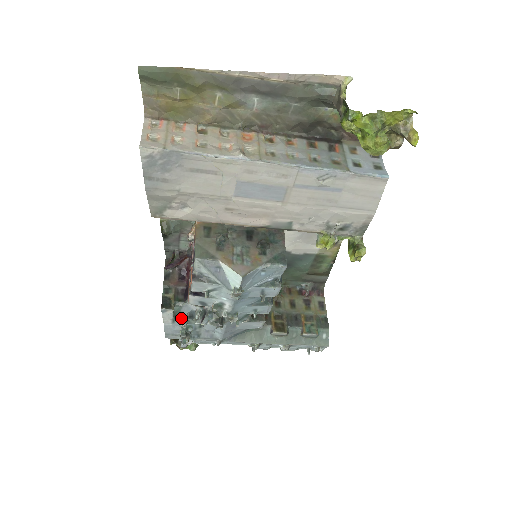
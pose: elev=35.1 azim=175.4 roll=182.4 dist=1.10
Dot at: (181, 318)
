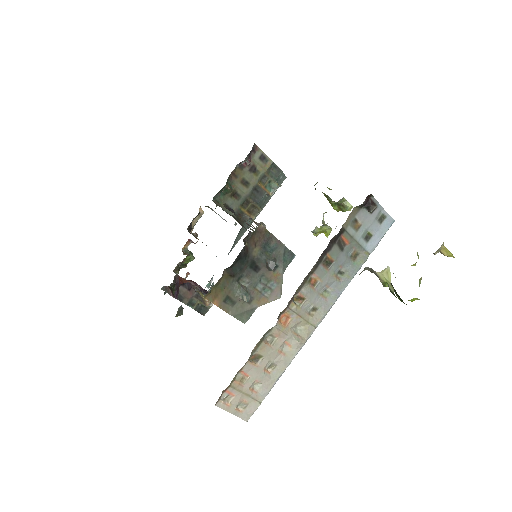
Dot at: occluded
